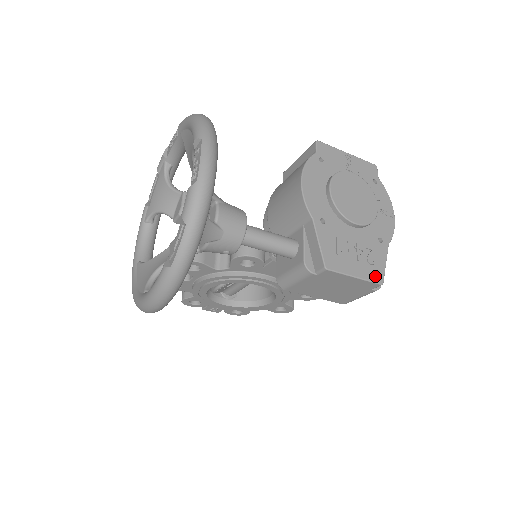
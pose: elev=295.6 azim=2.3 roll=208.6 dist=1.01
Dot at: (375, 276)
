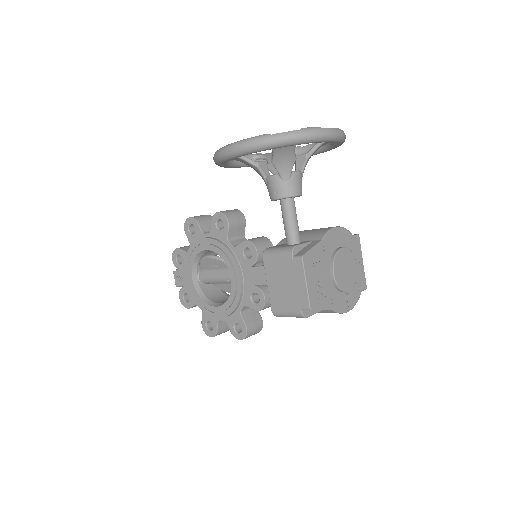
Dot at: (313, 301)
